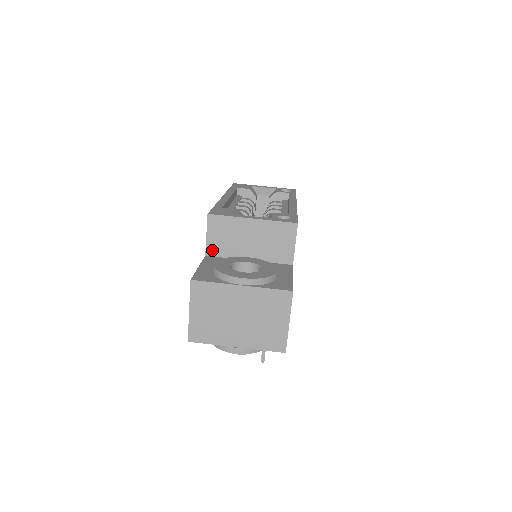
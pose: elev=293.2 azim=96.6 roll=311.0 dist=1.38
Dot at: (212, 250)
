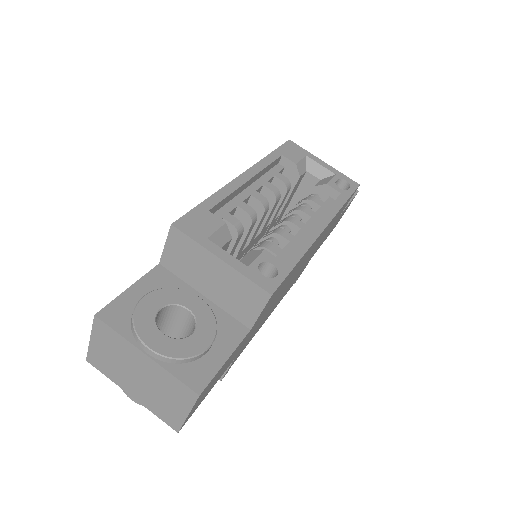
Dot at: (167, 262)
